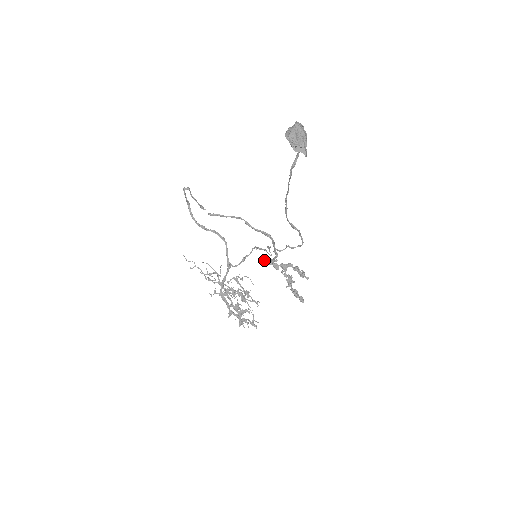
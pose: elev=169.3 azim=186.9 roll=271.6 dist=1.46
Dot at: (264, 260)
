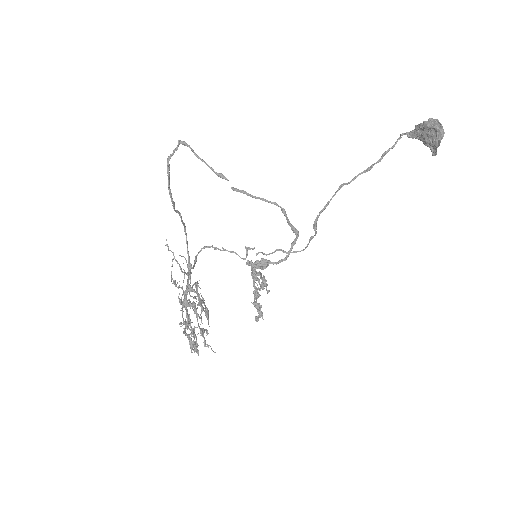
Dot at: (263, 262)
